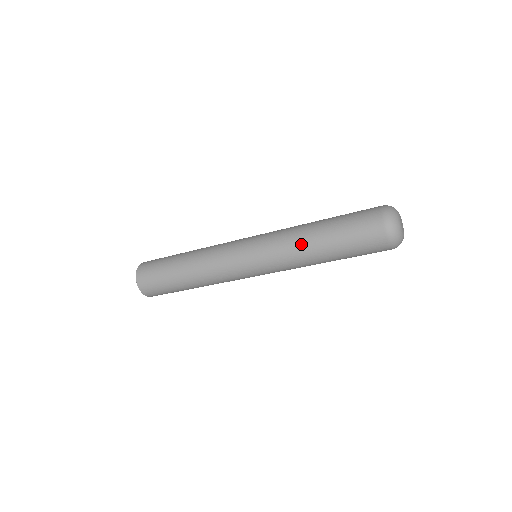
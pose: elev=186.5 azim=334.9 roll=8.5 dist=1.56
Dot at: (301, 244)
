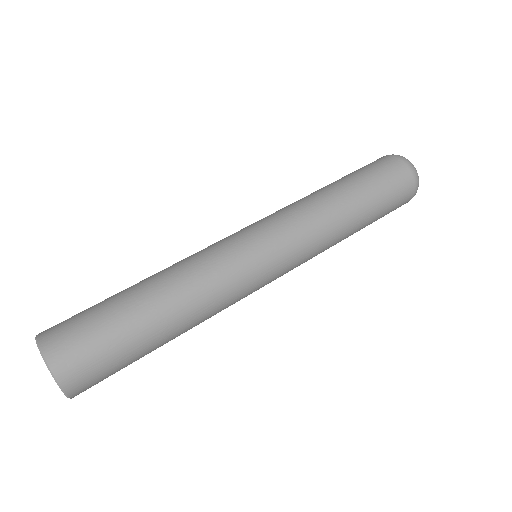
Dot at: (315, 195)
